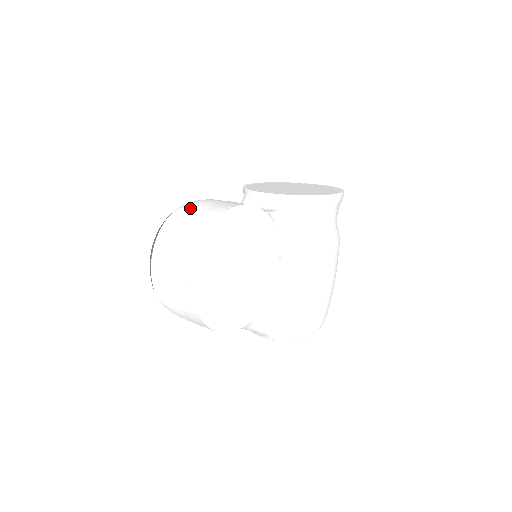
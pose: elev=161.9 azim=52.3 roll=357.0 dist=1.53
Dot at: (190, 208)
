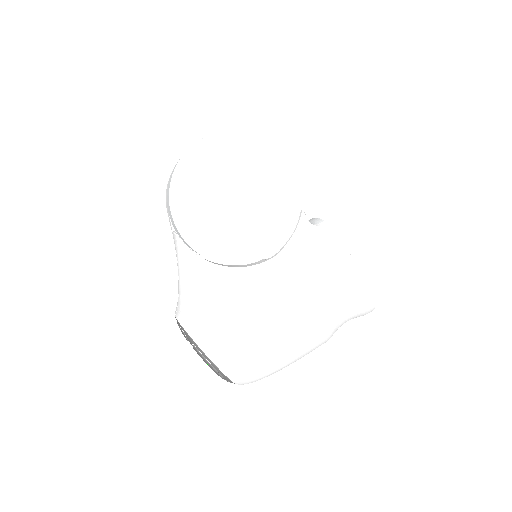
Dot at: occluded
